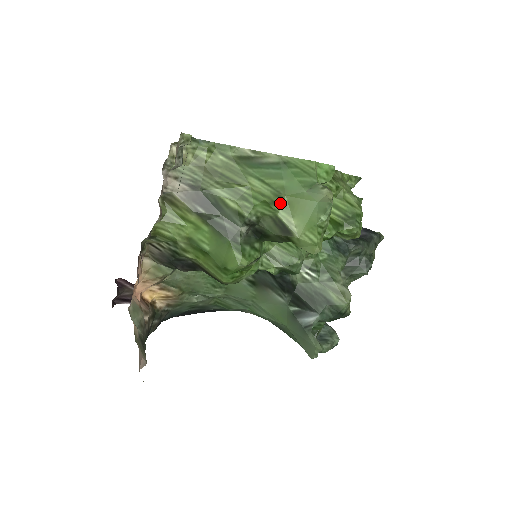
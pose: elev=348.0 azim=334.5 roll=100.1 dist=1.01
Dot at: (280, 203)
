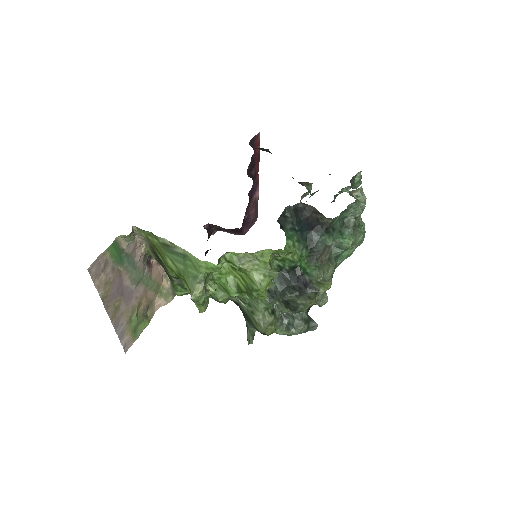
Dot at: (182, 278)
